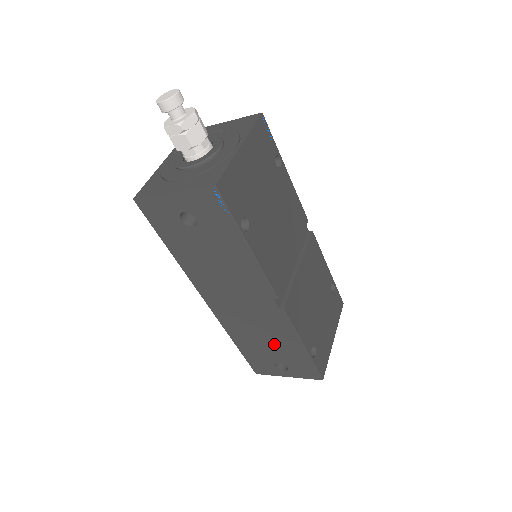
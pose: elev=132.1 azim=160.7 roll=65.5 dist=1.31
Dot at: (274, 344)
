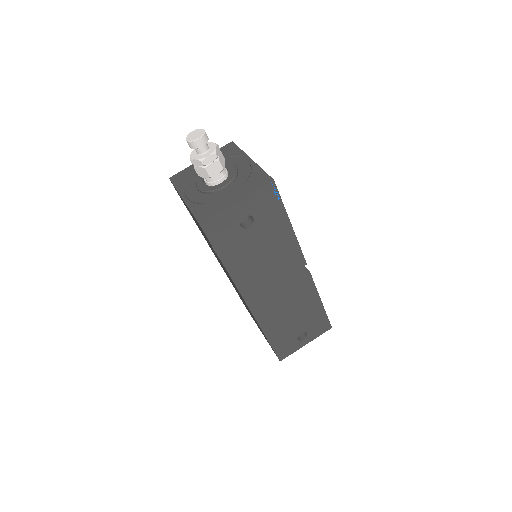
Dot at: (299, 315)
